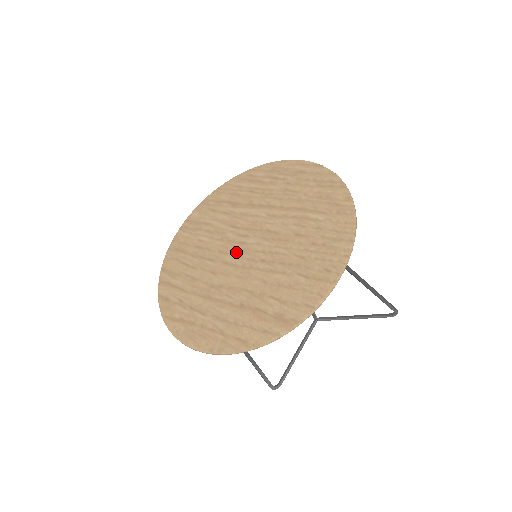
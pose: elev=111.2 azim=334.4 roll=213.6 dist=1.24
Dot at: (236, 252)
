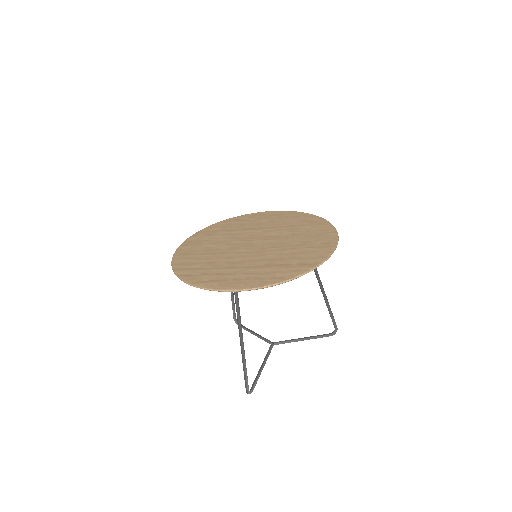
Dot at: (246, 247)
